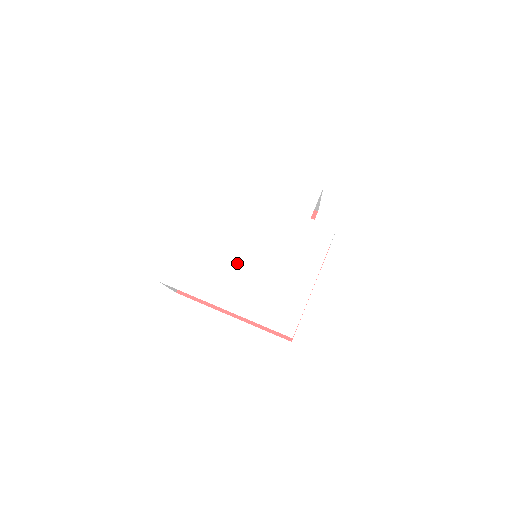
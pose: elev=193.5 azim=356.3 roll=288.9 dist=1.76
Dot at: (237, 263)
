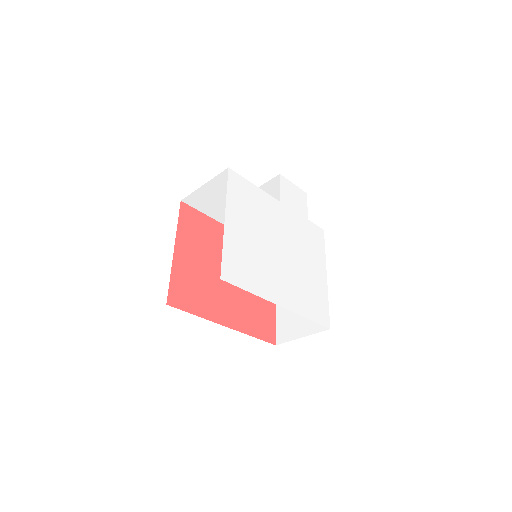
Dot at: (276, 258)
